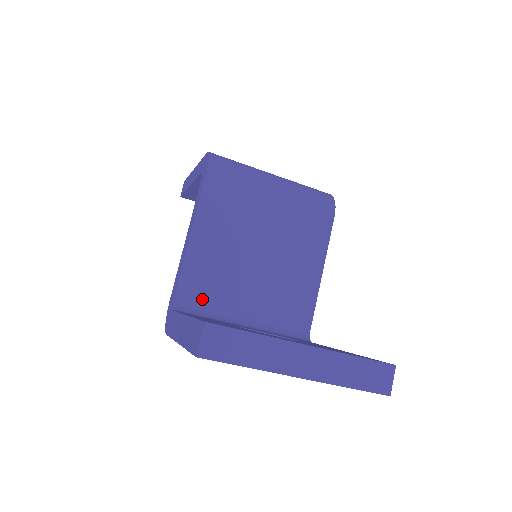
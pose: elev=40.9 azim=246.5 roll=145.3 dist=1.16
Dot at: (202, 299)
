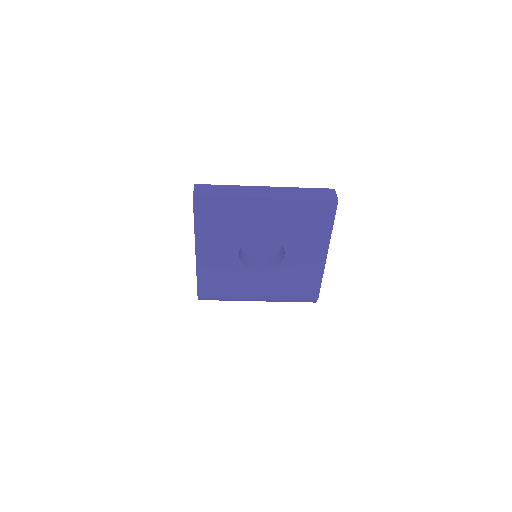
Dot at: occluded
